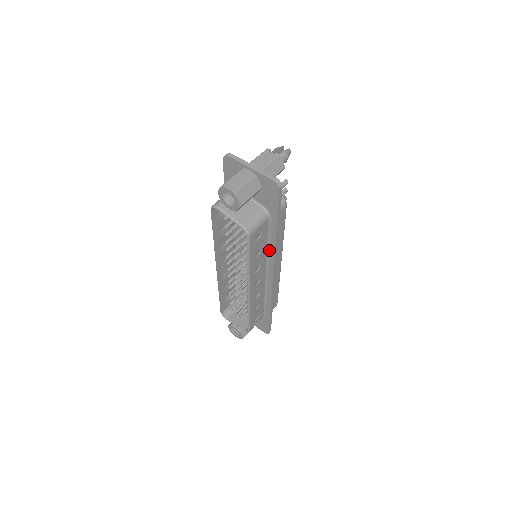
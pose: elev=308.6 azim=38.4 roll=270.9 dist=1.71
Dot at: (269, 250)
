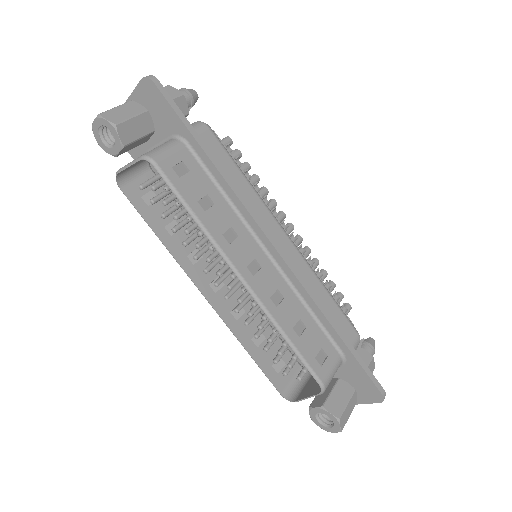
Dot at: (233, 203)
